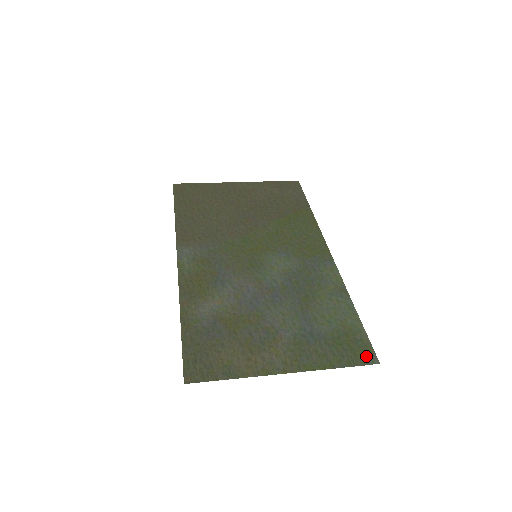
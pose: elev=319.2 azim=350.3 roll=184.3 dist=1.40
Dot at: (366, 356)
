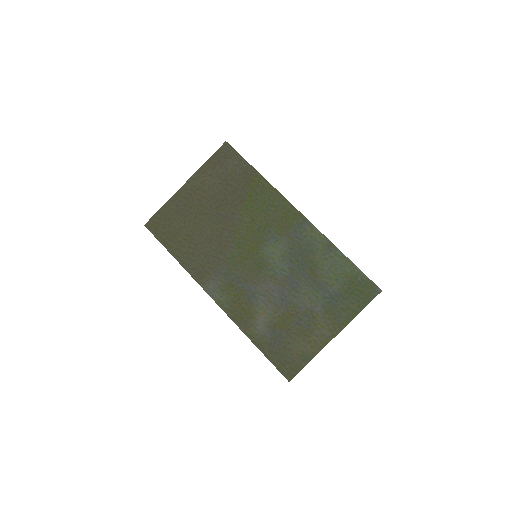
Dot at: (372, 291)
